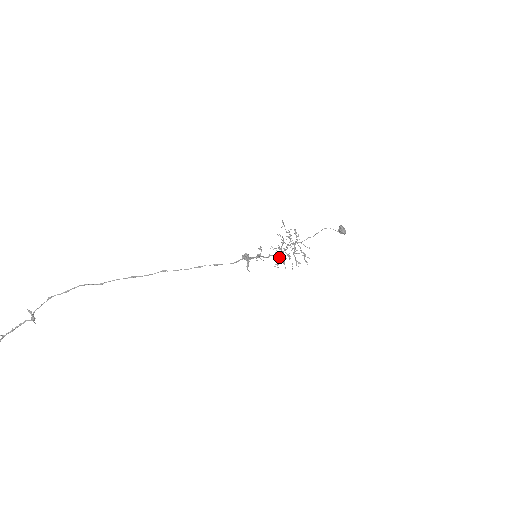
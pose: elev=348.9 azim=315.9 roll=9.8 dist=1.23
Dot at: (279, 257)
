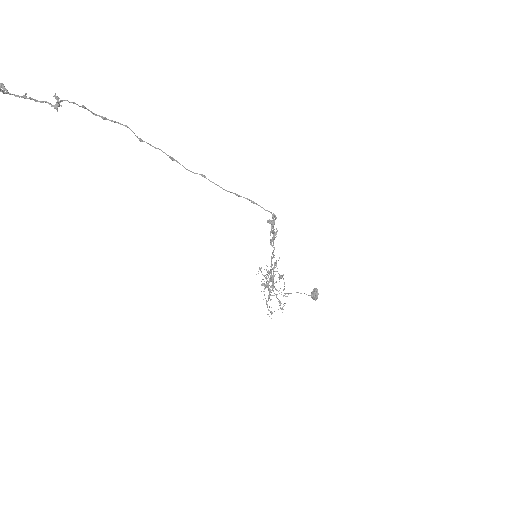
Dot at: (269, 278)
